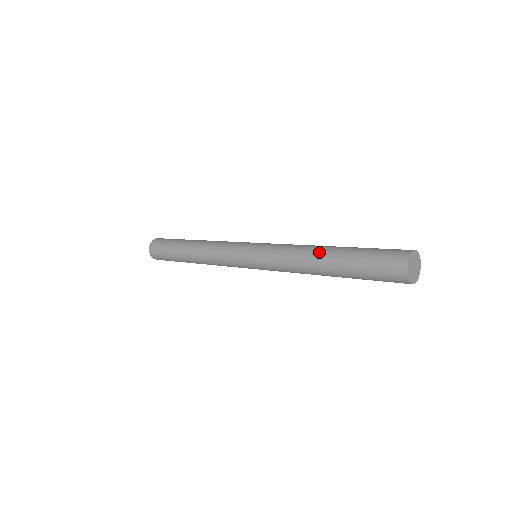
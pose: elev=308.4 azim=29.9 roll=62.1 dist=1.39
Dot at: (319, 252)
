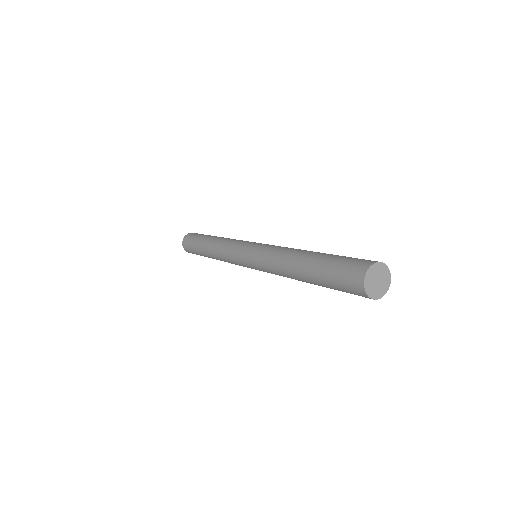
Dot at: (296, 258)
